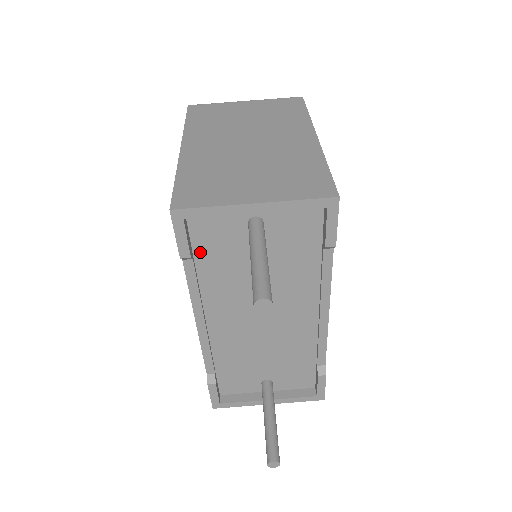
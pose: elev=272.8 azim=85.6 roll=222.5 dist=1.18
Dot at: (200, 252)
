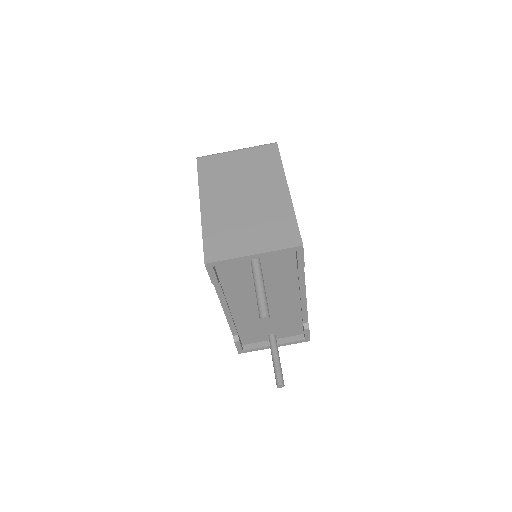
Dot at: (223, 277)
